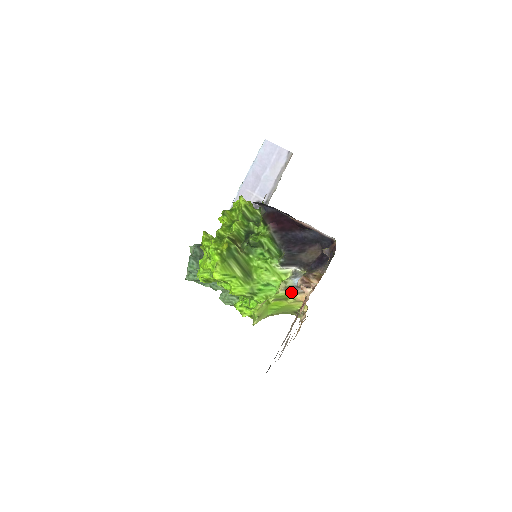
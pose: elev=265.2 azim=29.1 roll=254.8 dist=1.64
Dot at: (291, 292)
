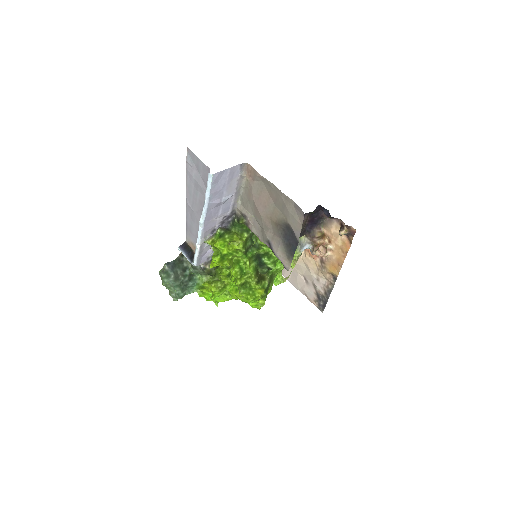
Dot at: occluded
